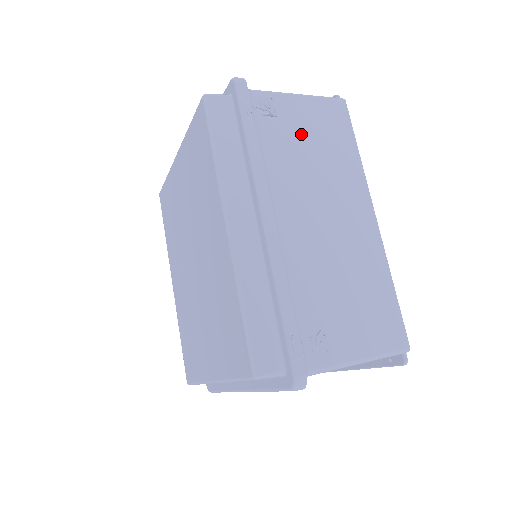
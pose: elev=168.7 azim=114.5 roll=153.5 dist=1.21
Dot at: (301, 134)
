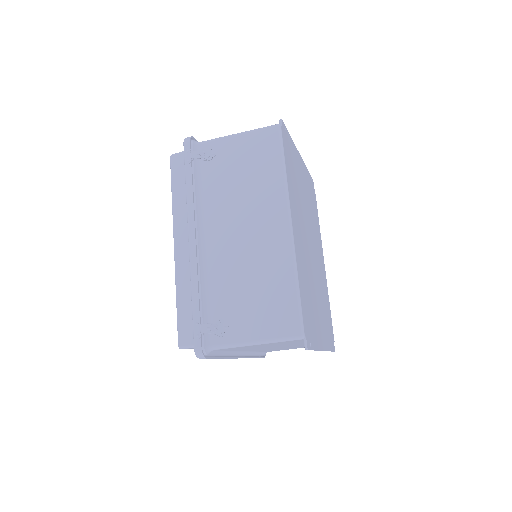
Dot at: (233, 167)
